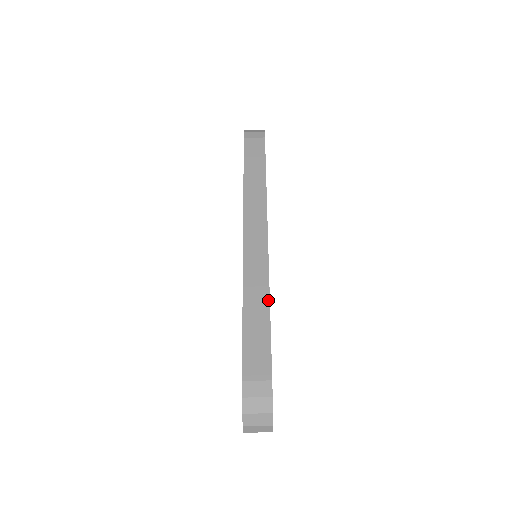
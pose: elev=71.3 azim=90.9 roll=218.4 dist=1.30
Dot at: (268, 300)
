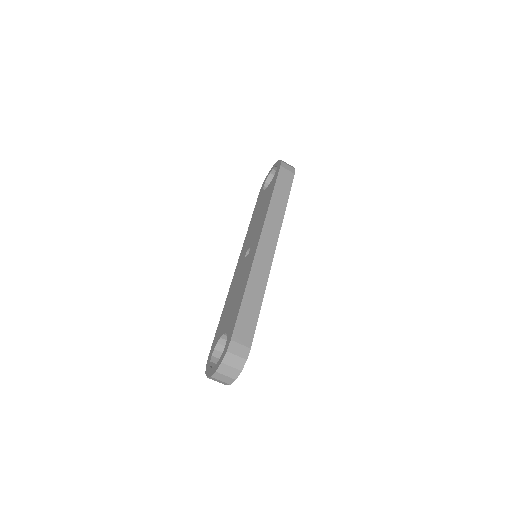
Dot at: (264, 292)
